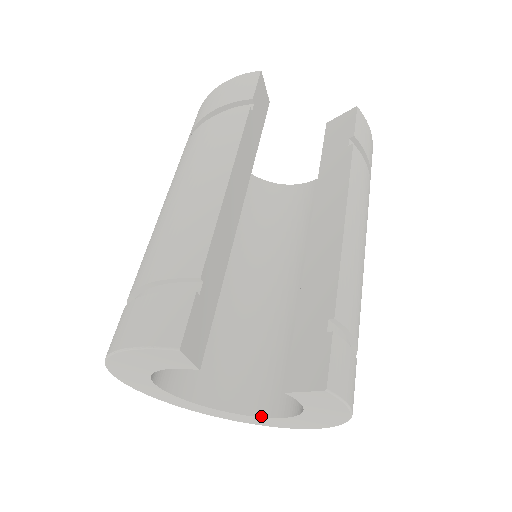
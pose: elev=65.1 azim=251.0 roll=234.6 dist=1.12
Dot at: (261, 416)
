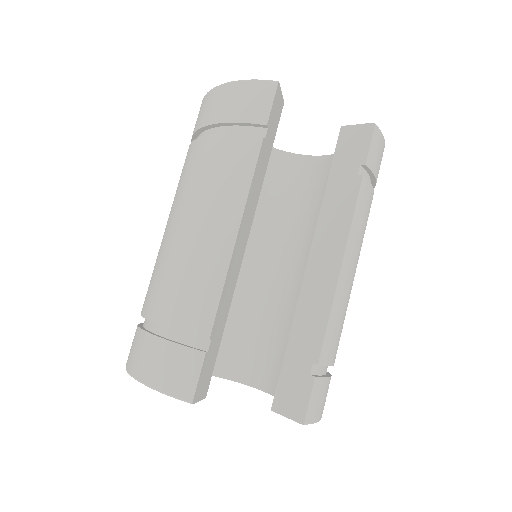
Dot at: (250, 385)
